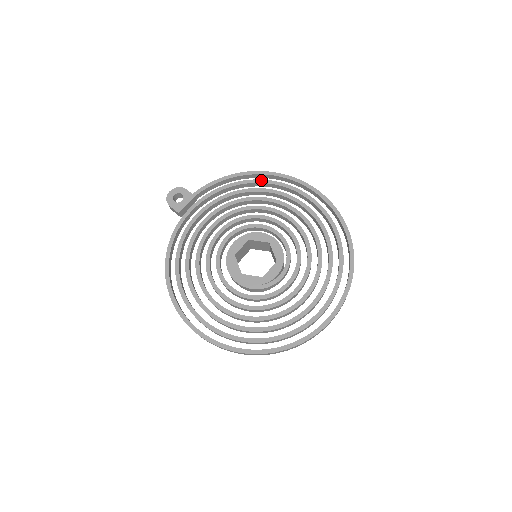
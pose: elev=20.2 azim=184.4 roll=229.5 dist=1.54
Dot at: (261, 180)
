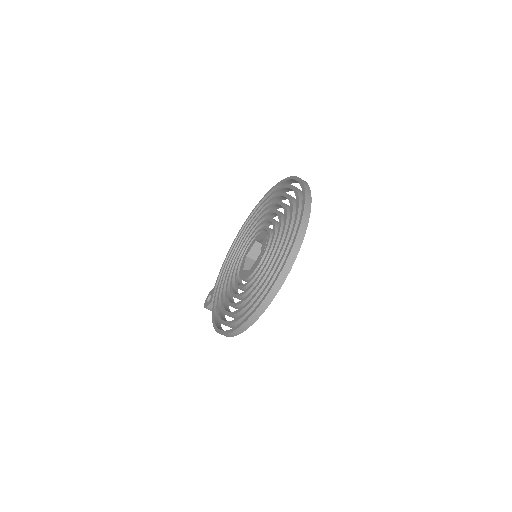
Dot at: (239, 235)
